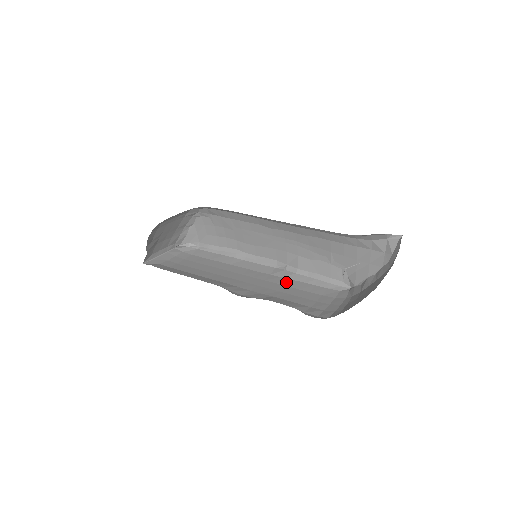
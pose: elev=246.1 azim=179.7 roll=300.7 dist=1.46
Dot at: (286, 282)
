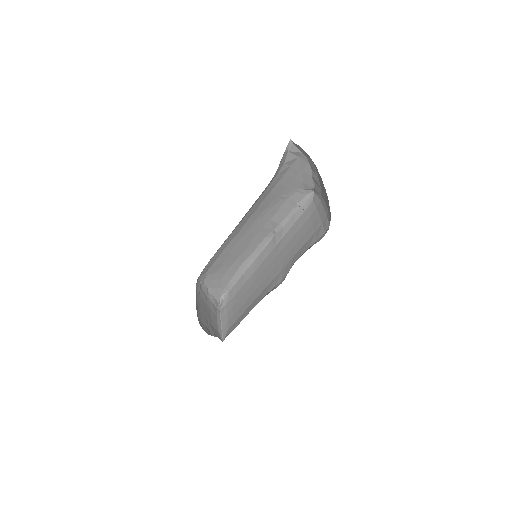
Dot at: (287, 239)
